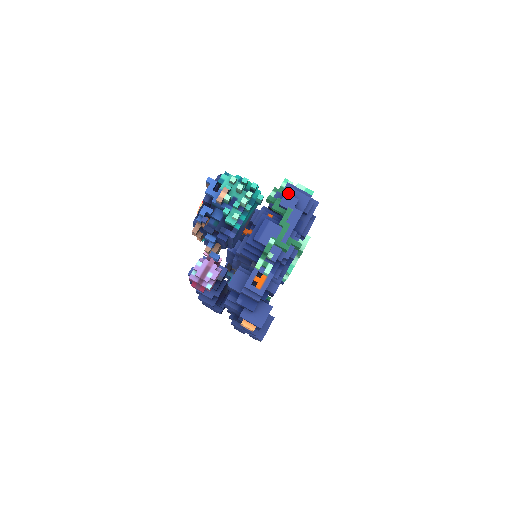
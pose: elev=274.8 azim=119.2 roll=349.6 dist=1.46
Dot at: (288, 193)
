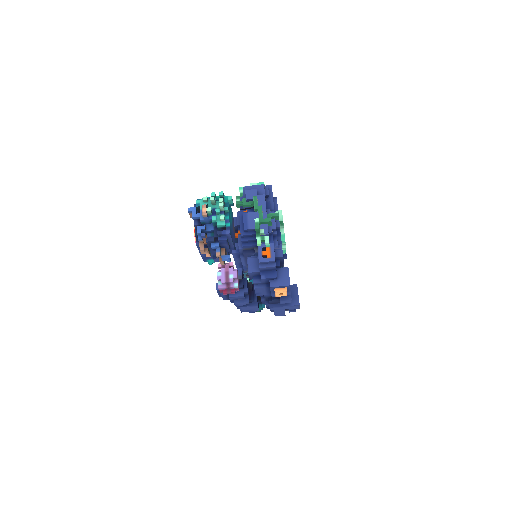
Dot at: (247, 191)
